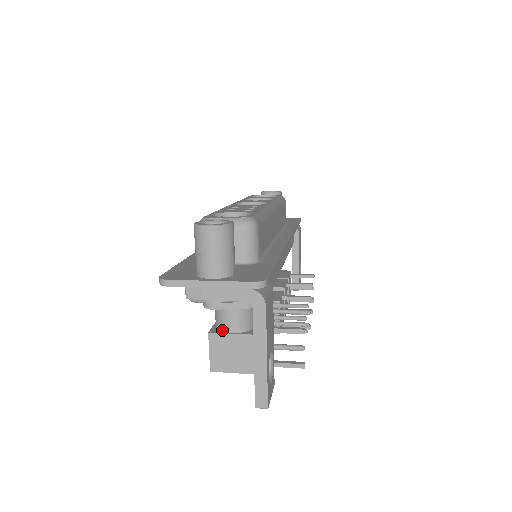
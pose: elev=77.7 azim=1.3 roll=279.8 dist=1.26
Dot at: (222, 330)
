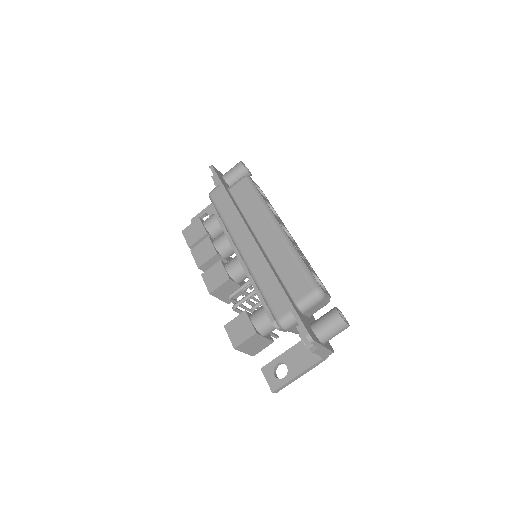
Dot at: (261, 333)
